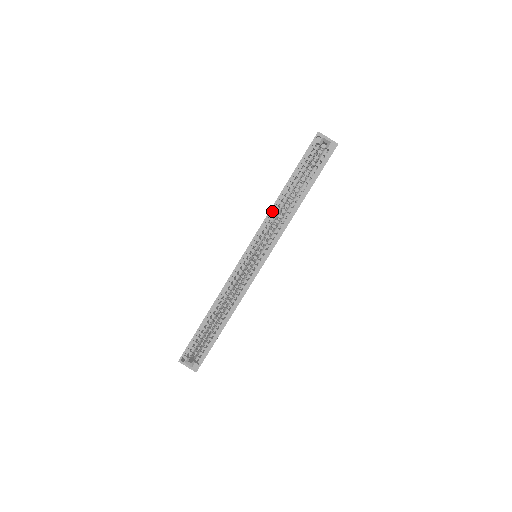
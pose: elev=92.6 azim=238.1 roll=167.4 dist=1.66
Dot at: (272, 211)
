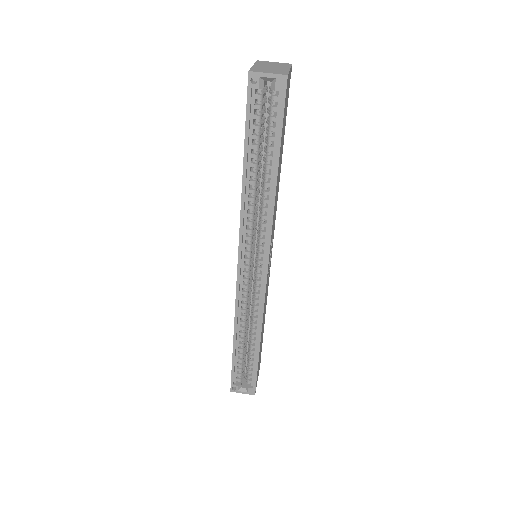
Dot at: (244, 206)
